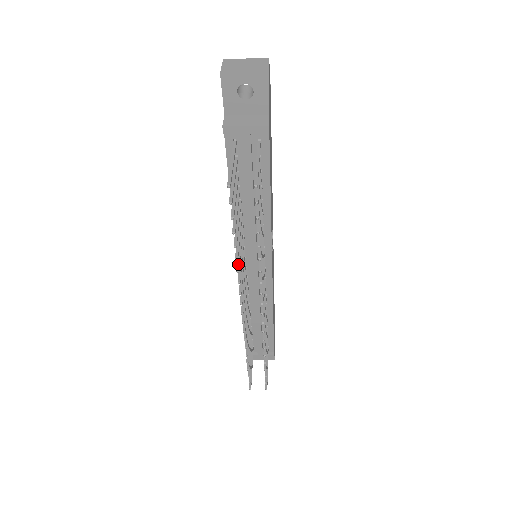
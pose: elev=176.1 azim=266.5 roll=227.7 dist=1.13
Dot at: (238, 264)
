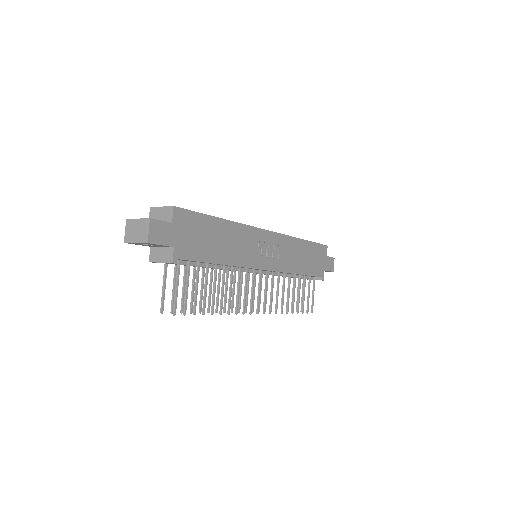
Dot at: (216, 306)
